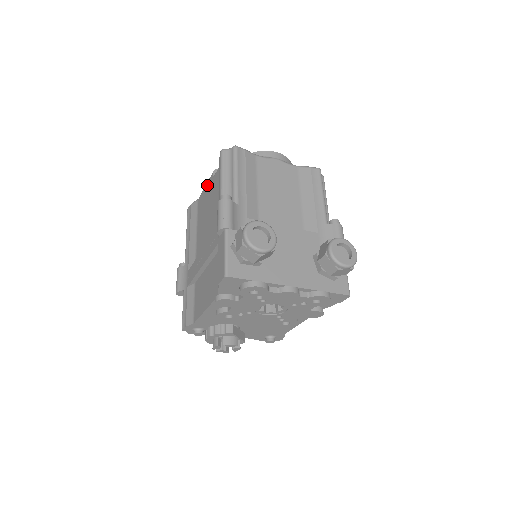
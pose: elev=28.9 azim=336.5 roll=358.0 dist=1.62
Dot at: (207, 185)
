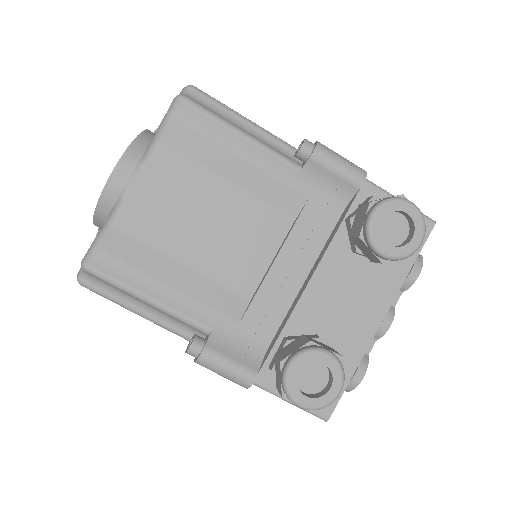
Dot at: occluded
